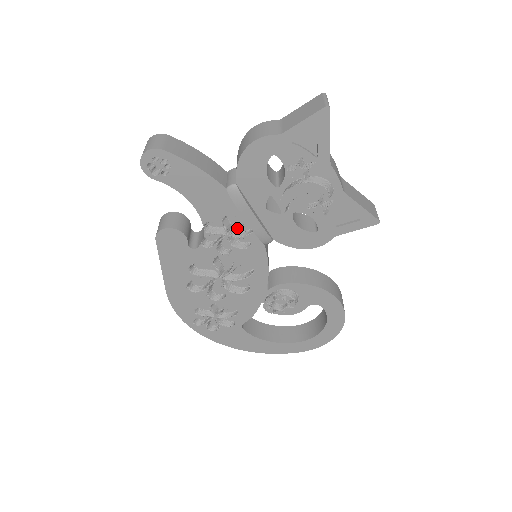
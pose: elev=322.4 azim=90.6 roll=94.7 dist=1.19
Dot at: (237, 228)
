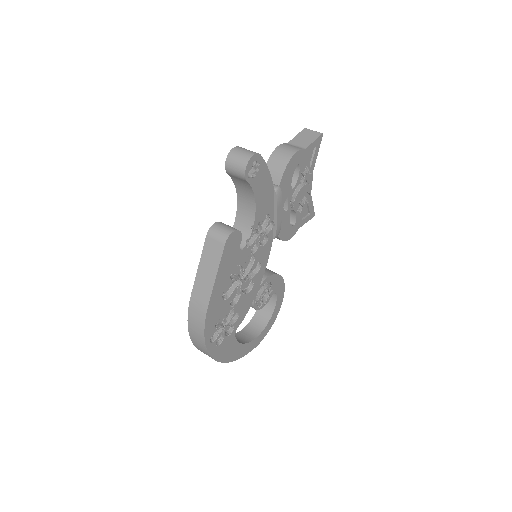
Dot at: occluded
